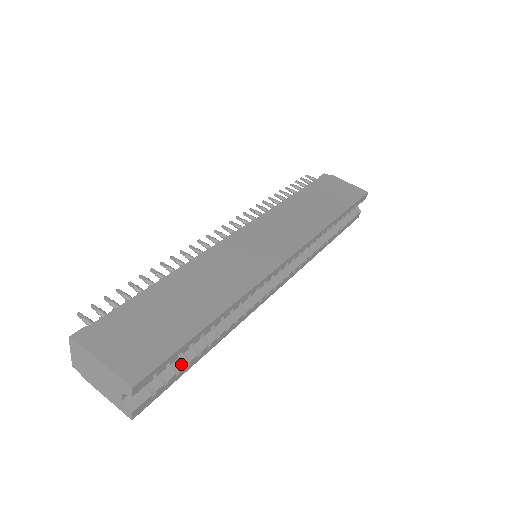
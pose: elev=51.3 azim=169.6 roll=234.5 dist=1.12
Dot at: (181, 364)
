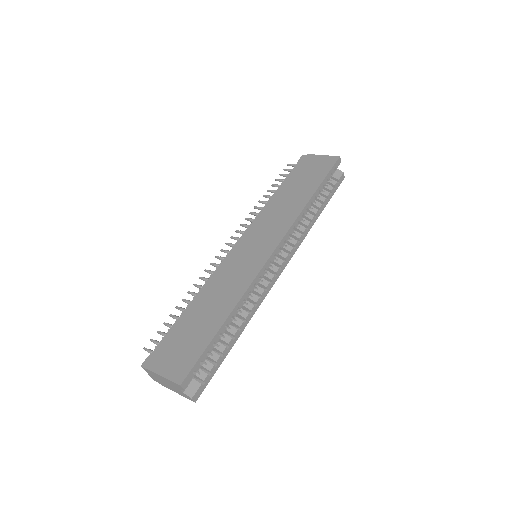
Dot at: (216, 357)
